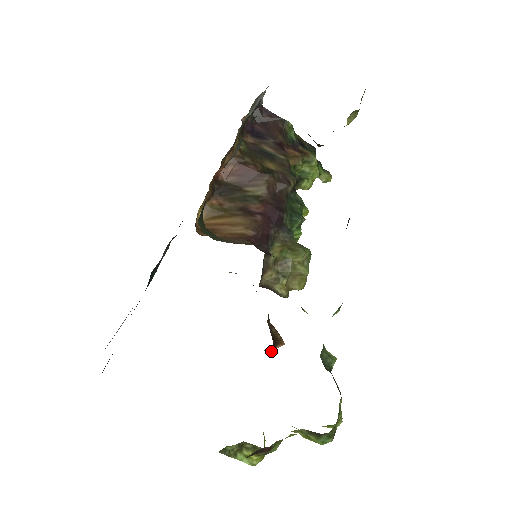
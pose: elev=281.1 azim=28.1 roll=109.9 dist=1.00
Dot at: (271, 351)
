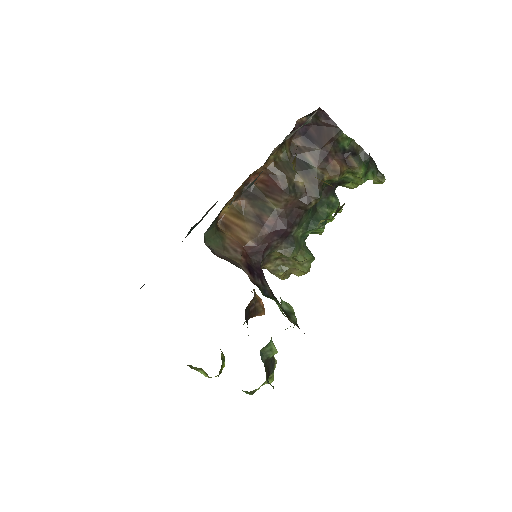
Dot at: occluded
